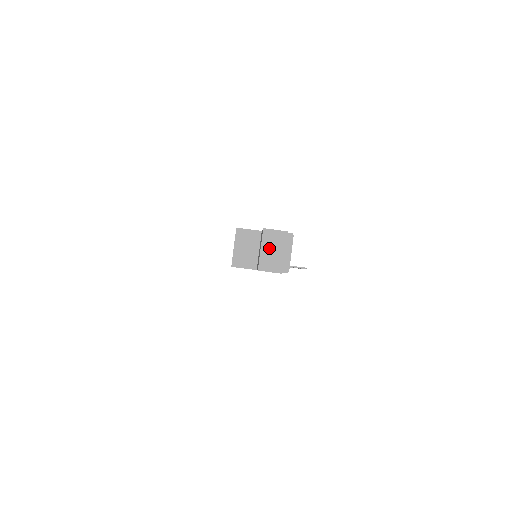
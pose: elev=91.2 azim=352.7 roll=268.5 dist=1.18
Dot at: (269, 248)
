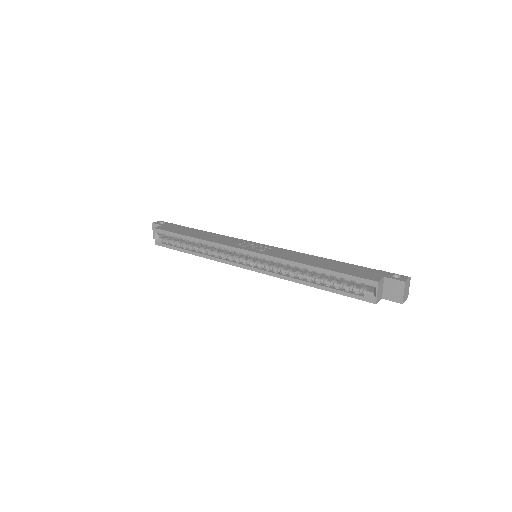
Dot at: (406, 290)
